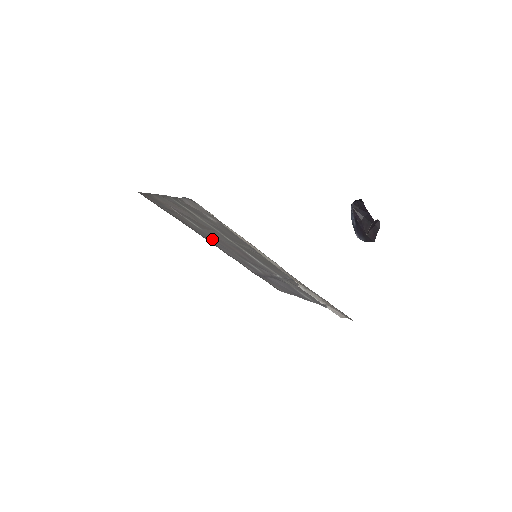
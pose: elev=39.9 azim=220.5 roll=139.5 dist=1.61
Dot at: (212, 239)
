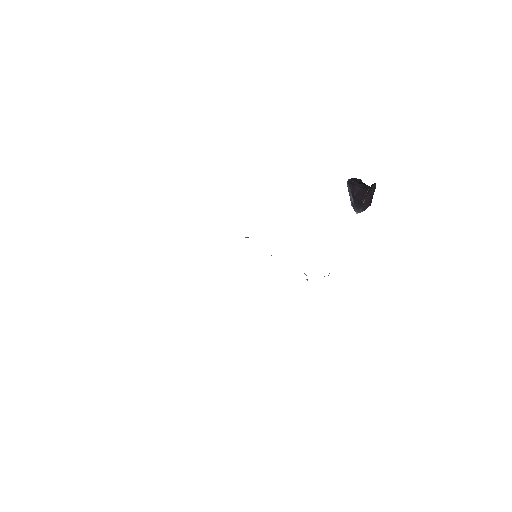
Dot at: occluded
